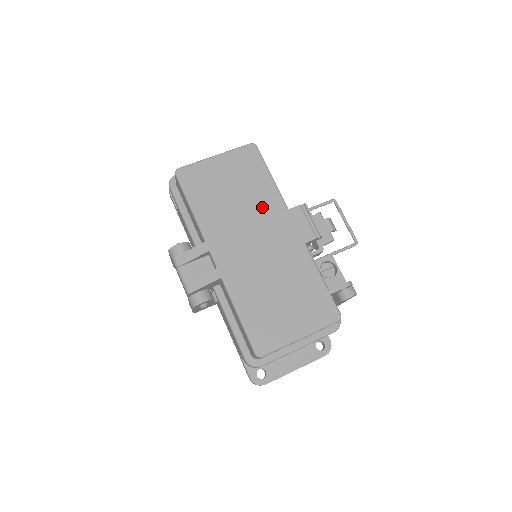
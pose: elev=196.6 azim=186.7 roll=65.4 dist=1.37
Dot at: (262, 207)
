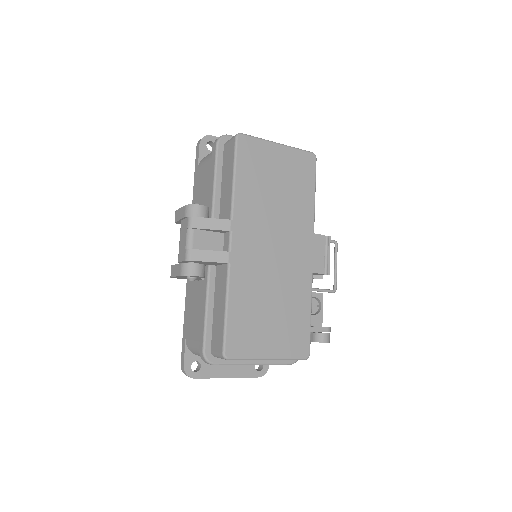
Dot at: (294, 218)
